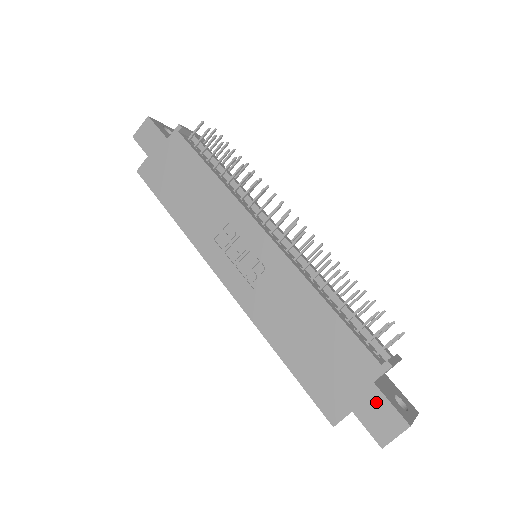
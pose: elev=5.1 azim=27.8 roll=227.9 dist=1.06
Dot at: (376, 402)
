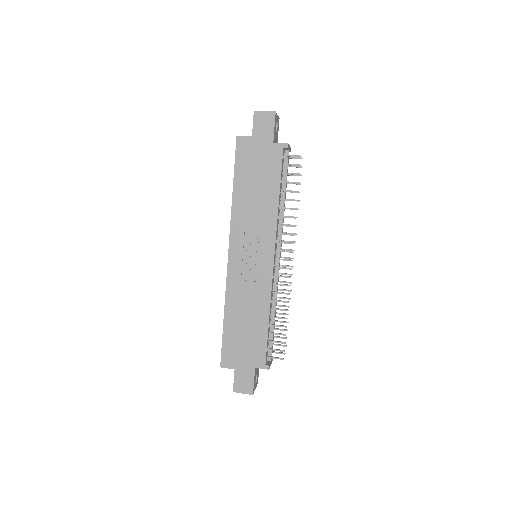
Dot at: (248, 375)
